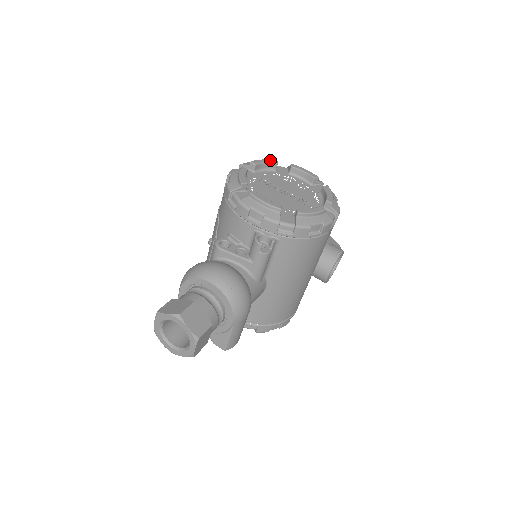
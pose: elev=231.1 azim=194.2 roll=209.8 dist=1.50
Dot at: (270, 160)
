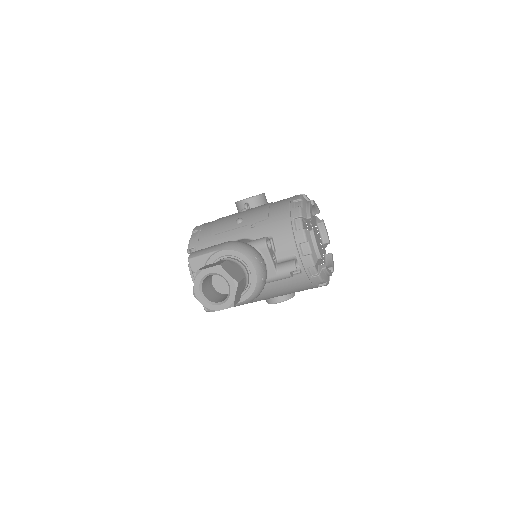
Dot at: occluded
